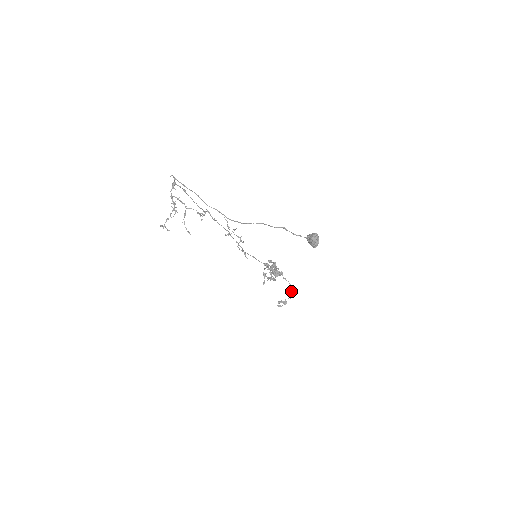
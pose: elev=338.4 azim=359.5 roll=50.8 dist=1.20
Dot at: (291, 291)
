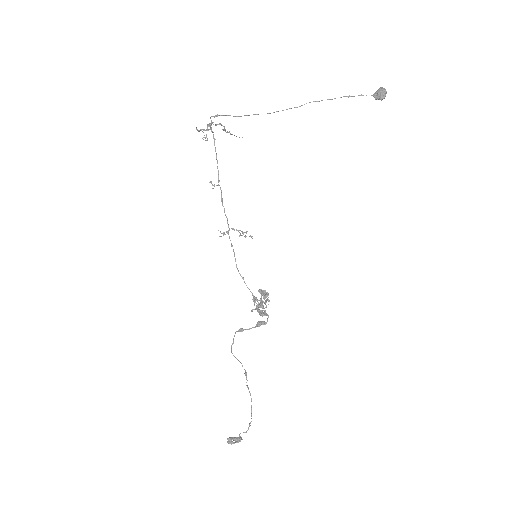
Dot at: (251, 414)
